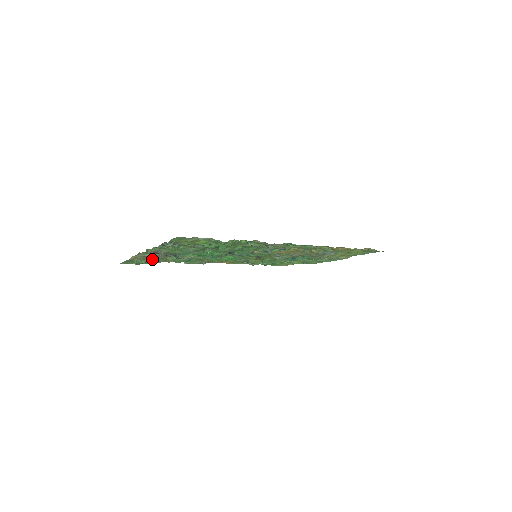
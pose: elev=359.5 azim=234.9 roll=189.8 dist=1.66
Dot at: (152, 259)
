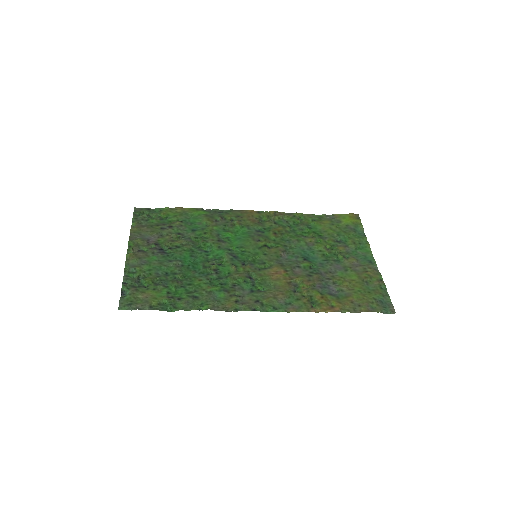
Dot at: (155, 225)
